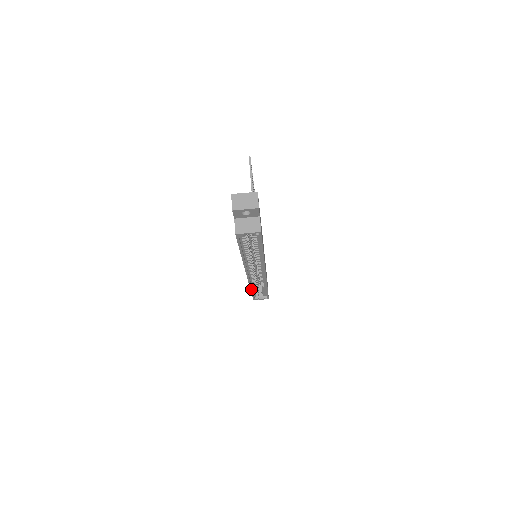
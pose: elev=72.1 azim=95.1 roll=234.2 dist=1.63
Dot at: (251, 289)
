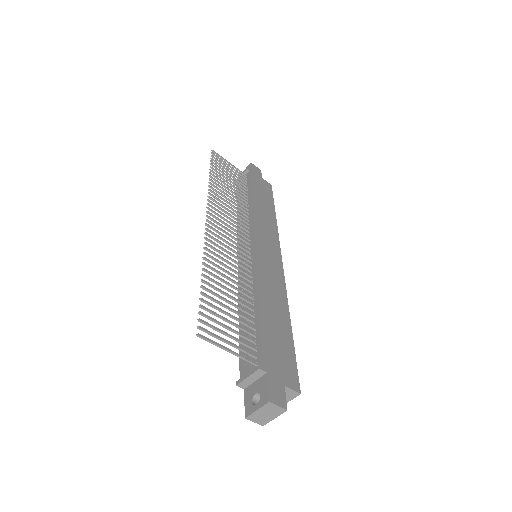
Dot at: occluded
